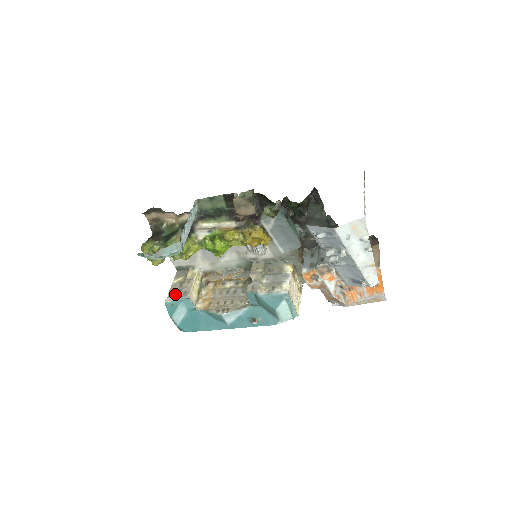
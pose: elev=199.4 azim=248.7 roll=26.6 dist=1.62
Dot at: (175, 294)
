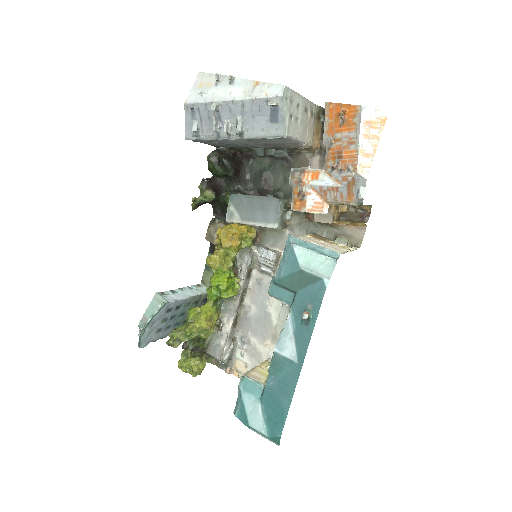
Dot at: occluded
